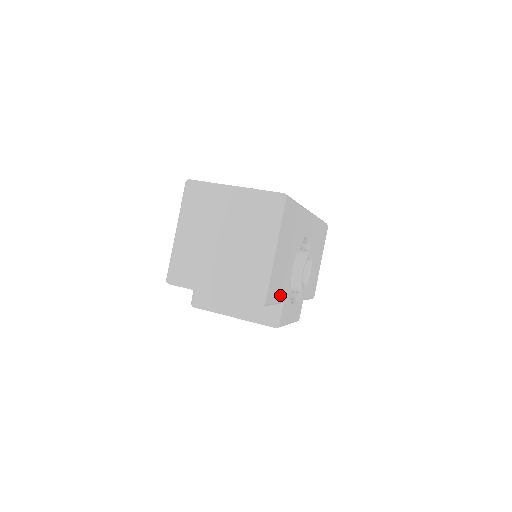
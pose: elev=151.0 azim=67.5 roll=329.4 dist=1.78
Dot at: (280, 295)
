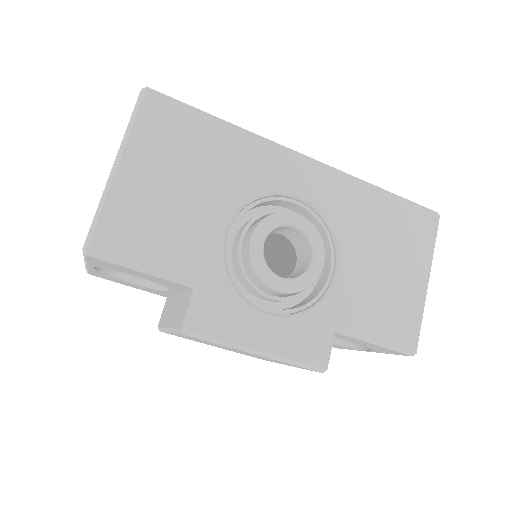
Dot at: (173, 263)
